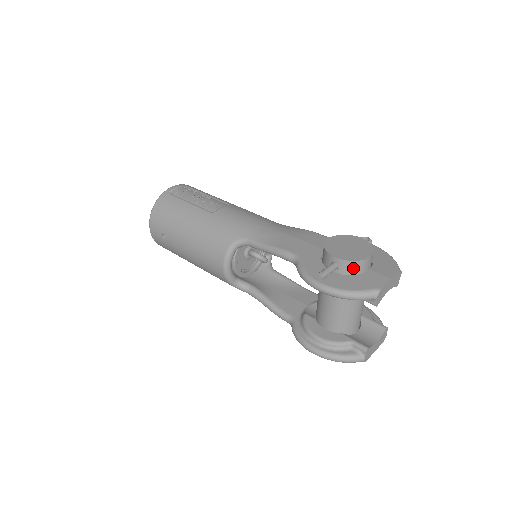
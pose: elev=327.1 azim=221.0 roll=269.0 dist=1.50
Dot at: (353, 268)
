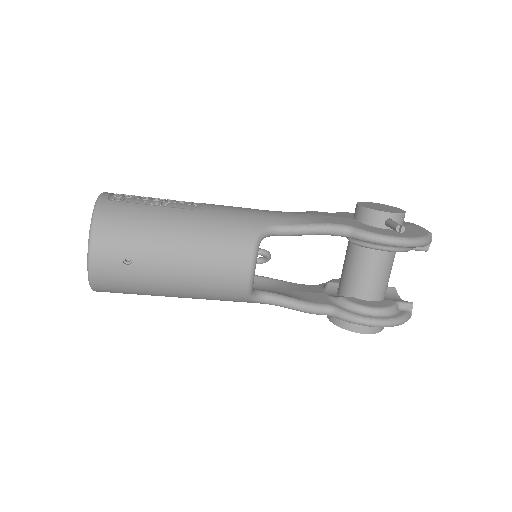
Dot at: (402, 221)
